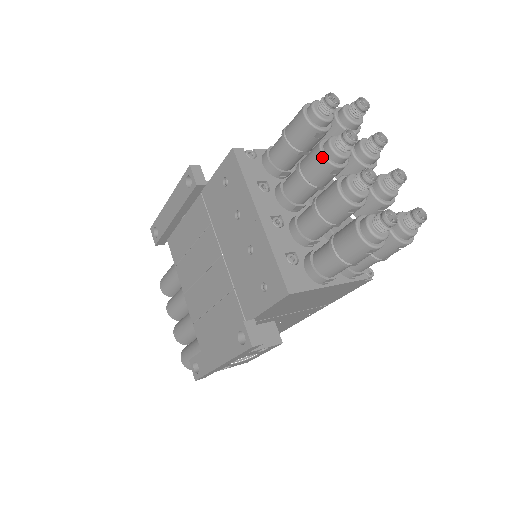
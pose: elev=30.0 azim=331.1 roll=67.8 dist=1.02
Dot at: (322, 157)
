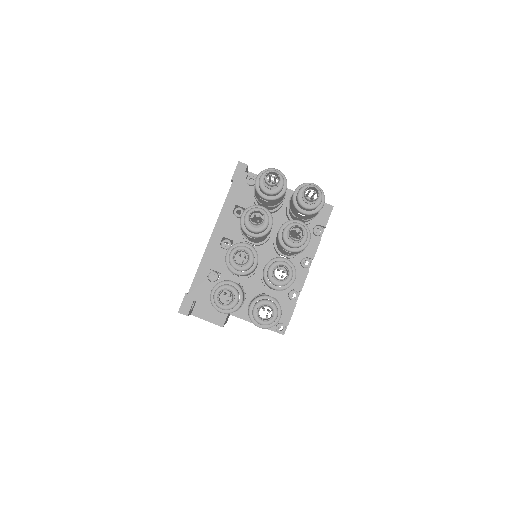
Dot at: (240, 219)
